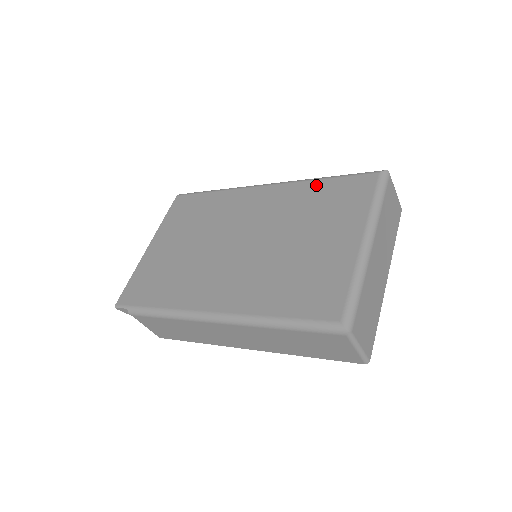
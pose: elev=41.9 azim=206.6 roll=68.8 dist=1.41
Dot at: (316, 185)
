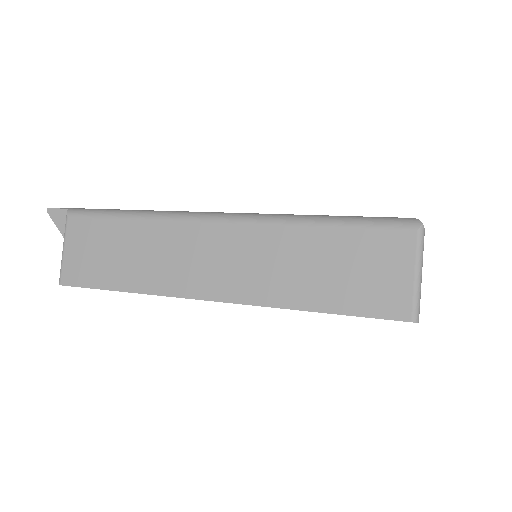
Dot at: occluded
